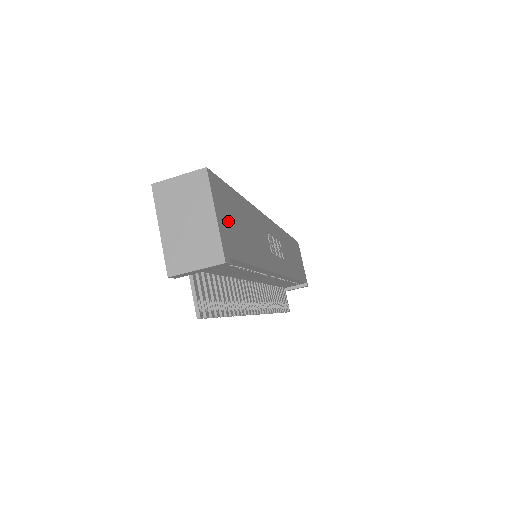
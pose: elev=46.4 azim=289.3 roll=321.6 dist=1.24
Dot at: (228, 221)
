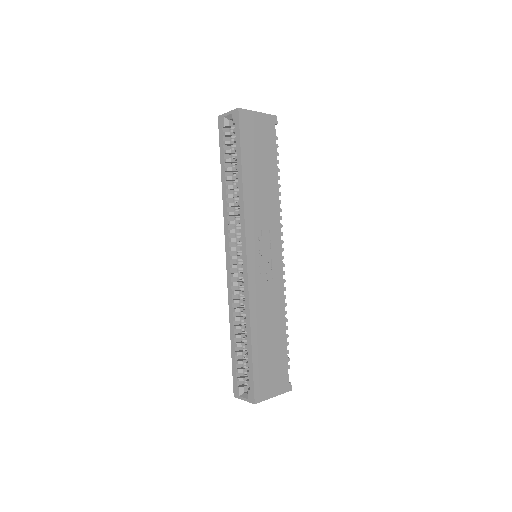
Dot at: (273, 377)
